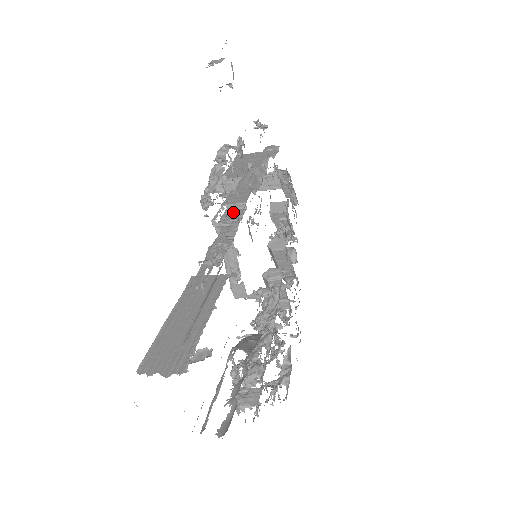
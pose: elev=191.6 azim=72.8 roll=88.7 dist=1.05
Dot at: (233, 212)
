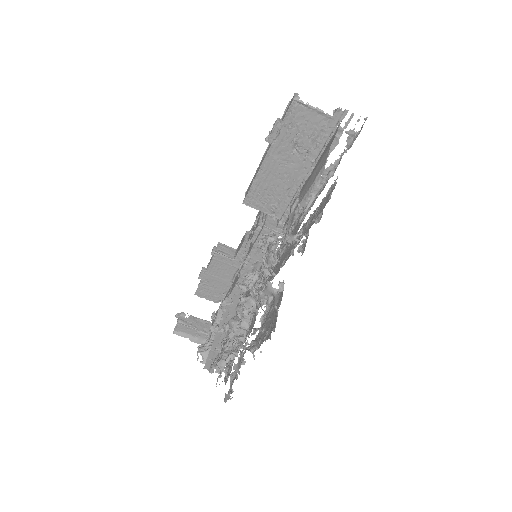
Dot at: occluded
